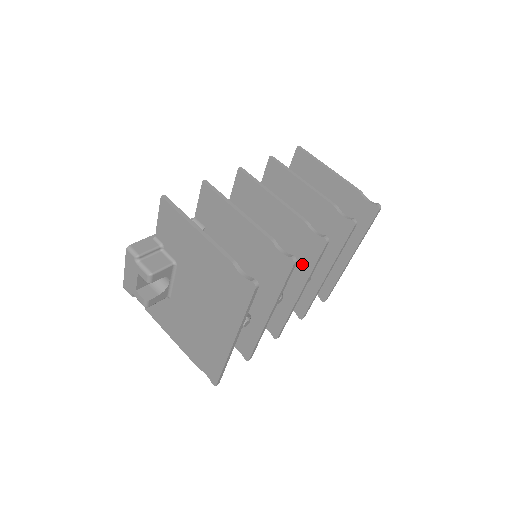
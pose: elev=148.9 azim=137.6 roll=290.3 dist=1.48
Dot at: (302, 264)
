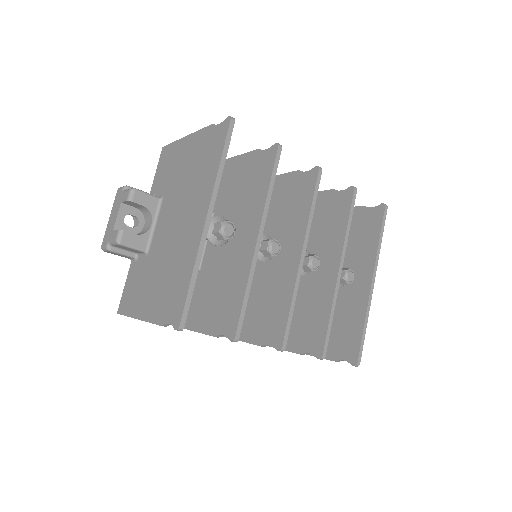
Dot at: (300, 213)
